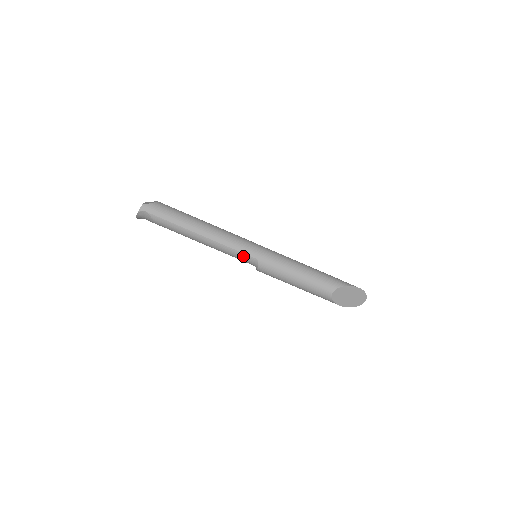
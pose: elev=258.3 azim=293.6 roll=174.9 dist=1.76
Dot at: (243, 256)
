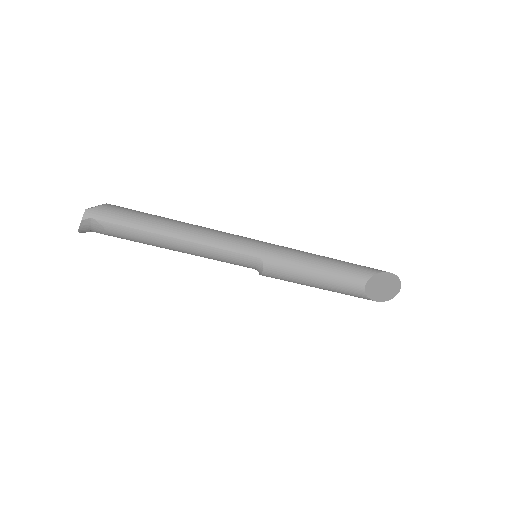
Dot at: (241, 258)
